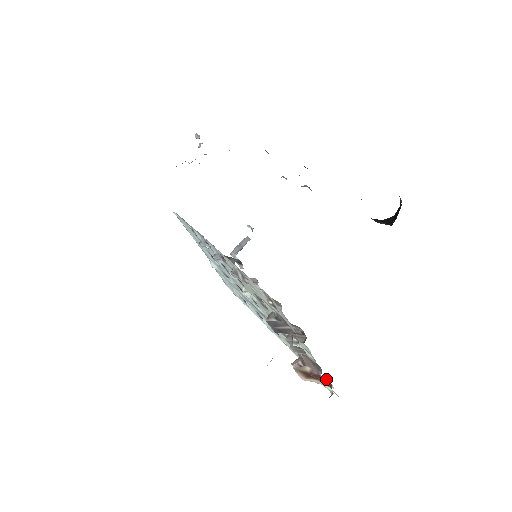
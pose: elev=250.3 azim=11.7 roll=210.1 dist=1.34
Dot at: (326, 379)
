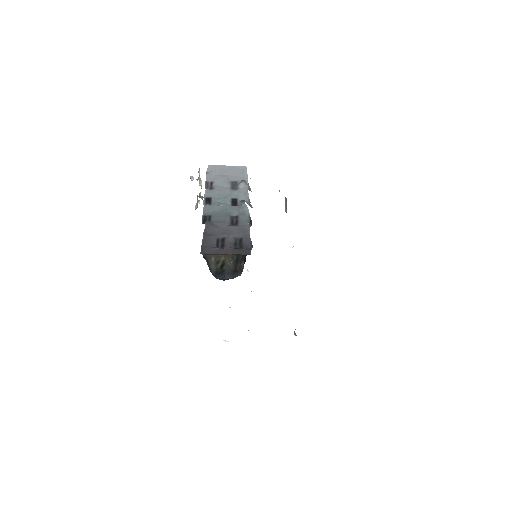
Dot at: occluded
